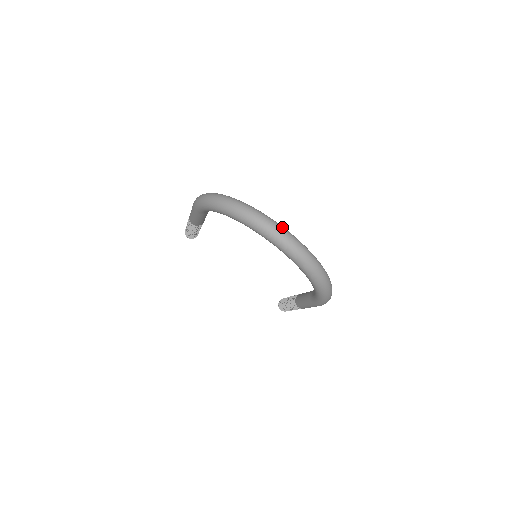
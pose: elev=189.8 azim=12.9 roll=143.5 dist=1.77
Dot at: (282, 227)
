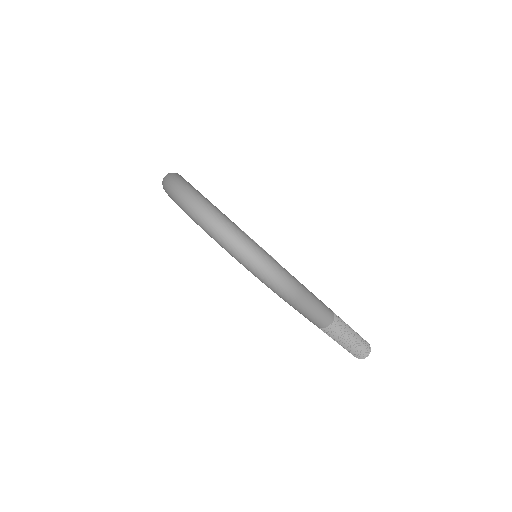
Dot at: (180, 179)
